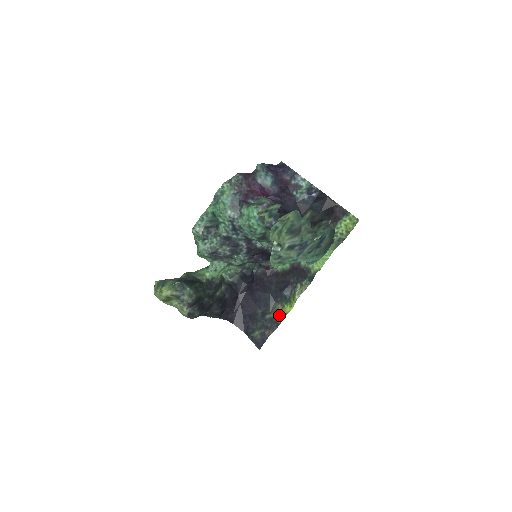
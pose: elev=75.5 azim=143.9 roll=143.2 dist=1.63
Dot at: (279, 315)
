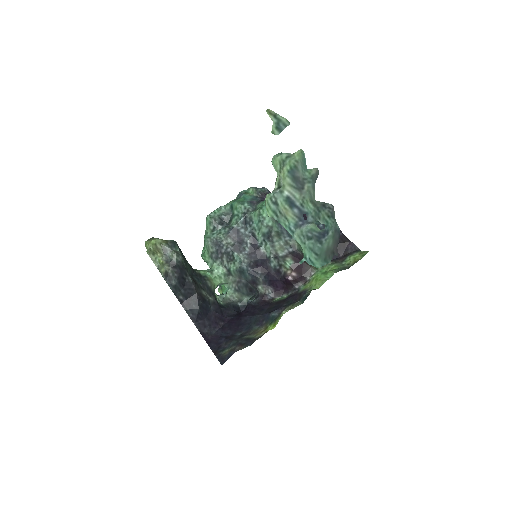
Dot at: (258, 335)
